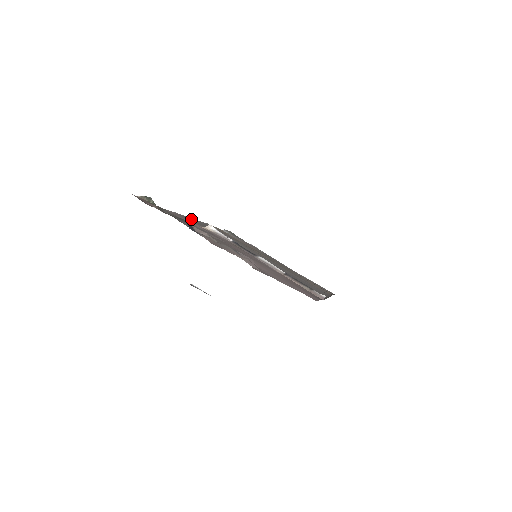
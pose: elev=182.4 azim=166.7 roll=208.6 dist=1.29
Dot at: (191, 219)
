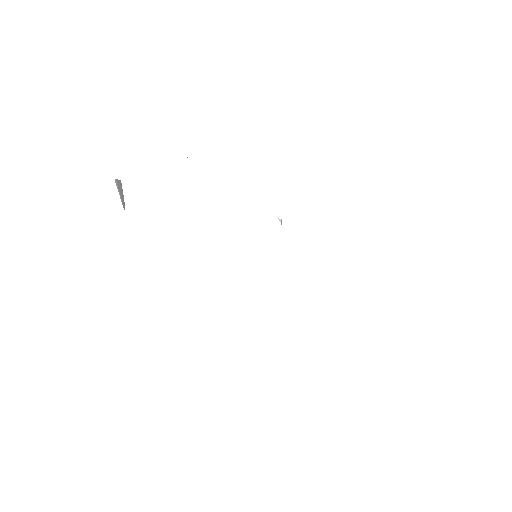
Dot at: occluded
